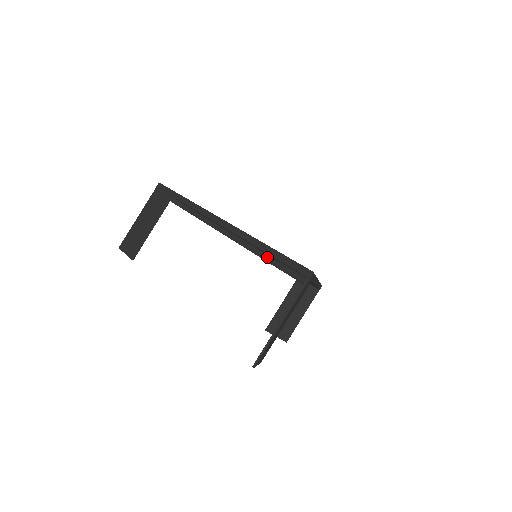
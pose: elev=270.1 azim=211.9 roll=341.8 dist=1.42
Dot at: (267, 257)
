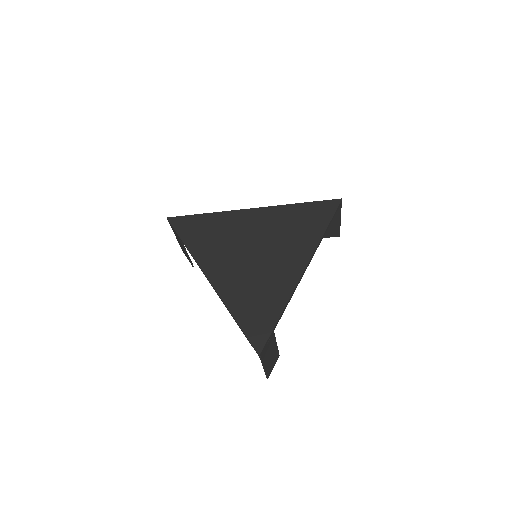
Dot at: occluded
